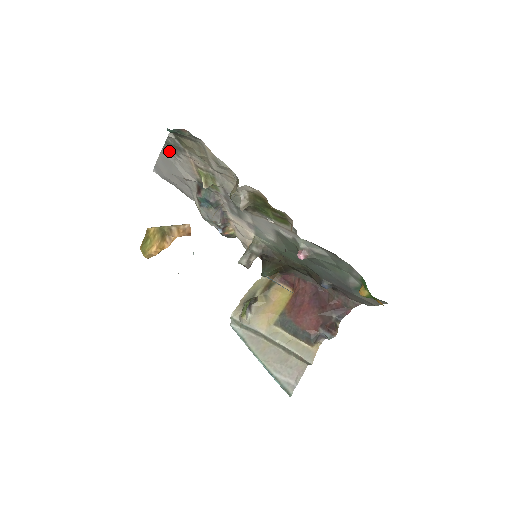
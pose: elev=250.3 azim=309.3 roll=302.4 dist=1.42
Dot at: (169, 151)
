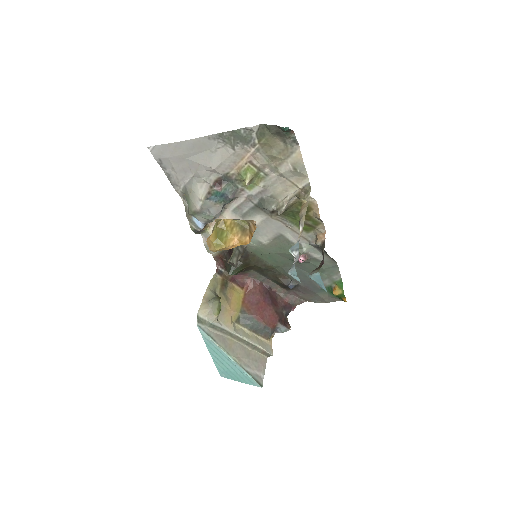
Dot at: (224, 139)
